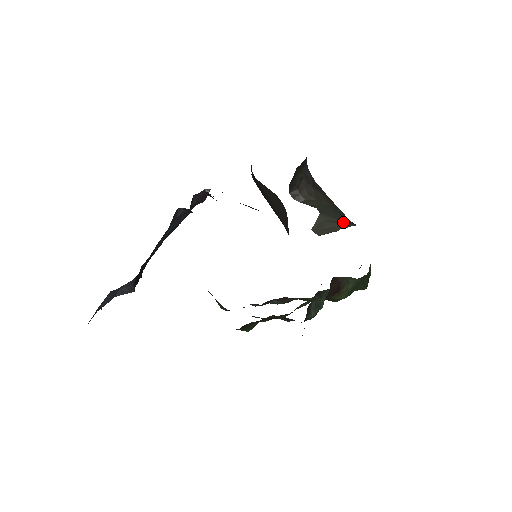
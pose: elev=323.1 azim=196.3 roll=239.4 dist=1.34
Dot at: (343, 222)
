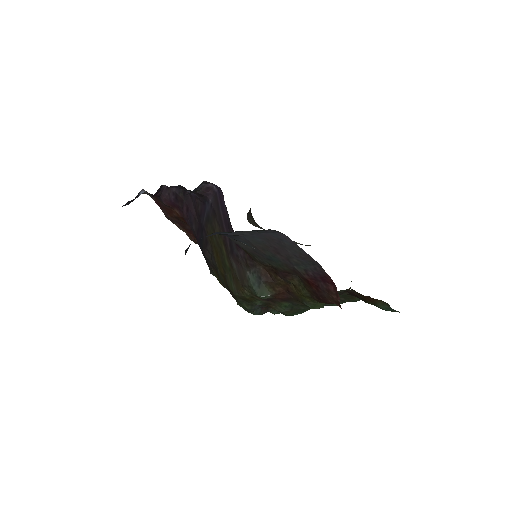
Dot at: occluded
